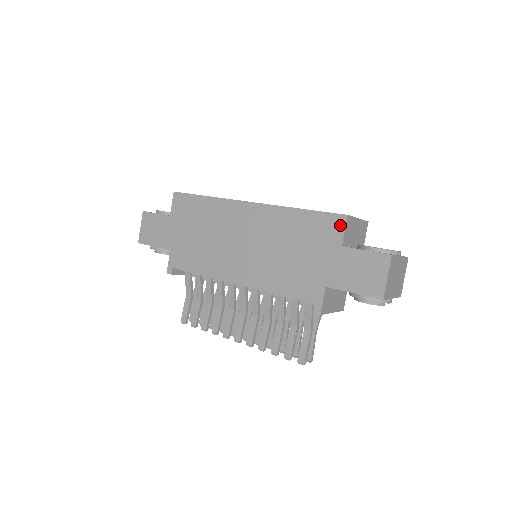
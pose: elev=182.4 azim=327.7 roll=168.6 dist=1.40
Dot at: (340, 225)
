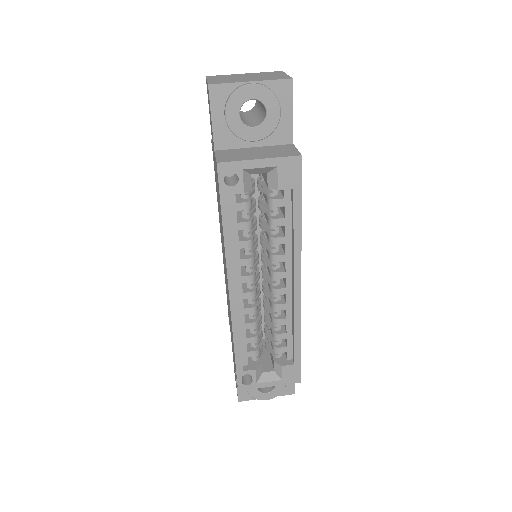
Dot at: occluded
